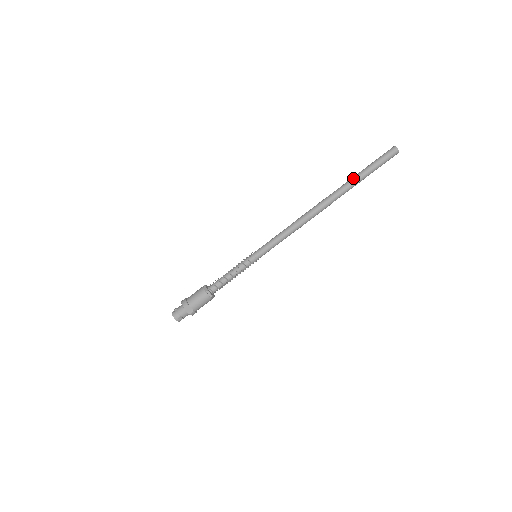
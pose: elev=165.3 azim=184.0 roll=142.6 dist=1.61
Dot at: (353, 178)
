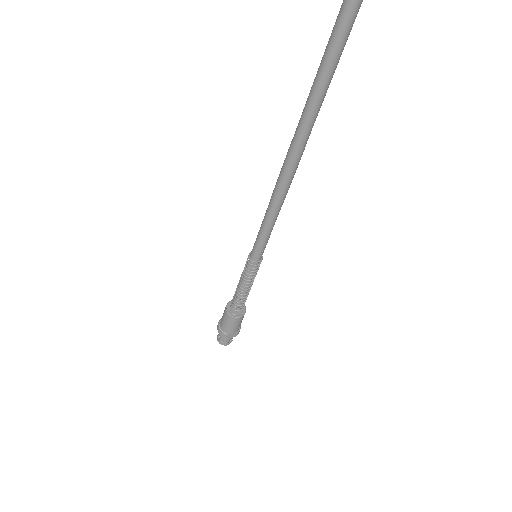
Dot at: (314, 92)
